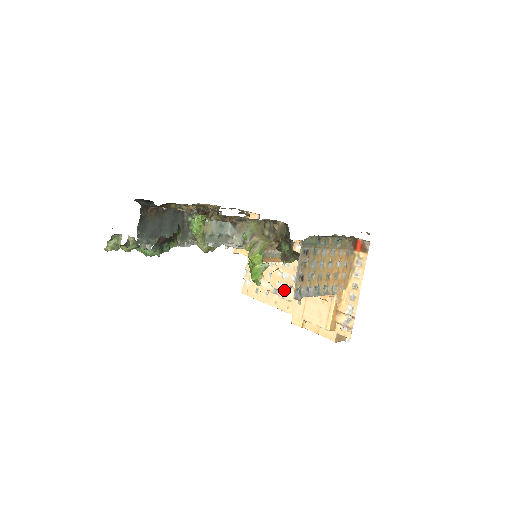
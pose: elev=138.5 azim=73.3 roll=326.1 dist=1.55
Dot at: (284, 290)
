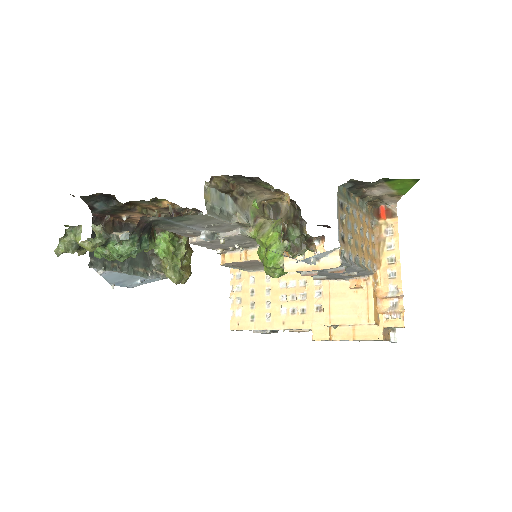
Dot at: (323, 259)
